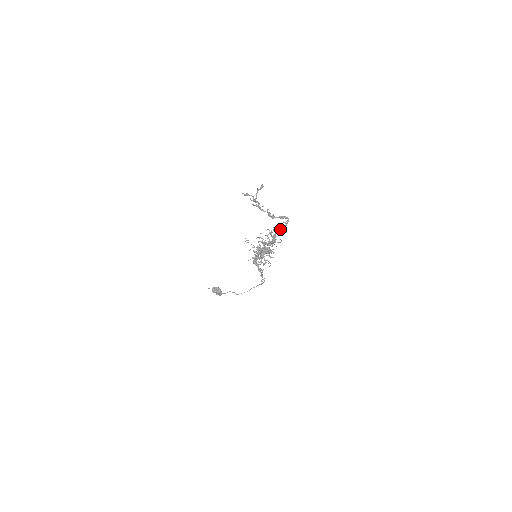
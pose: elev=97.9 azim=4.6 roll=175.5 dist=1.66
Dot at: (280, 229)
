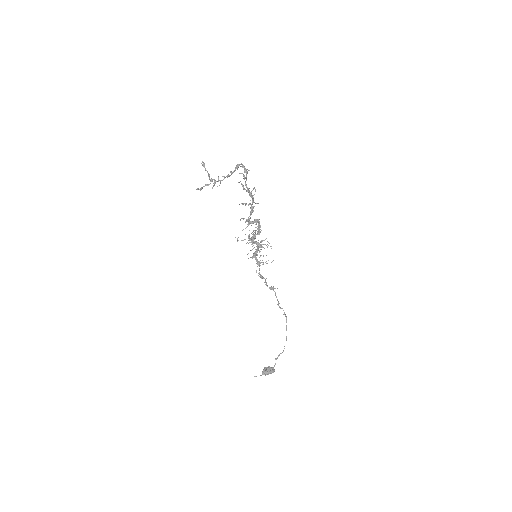
Dot at: occluded
